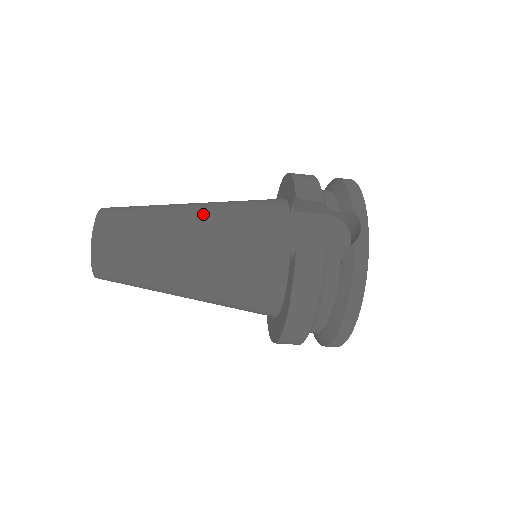
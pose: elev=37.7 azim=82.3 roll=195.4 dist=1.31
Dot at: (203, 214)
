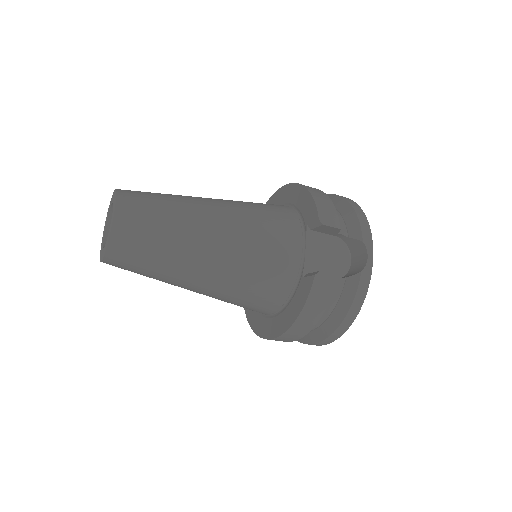
Dot at: (226, 218)
